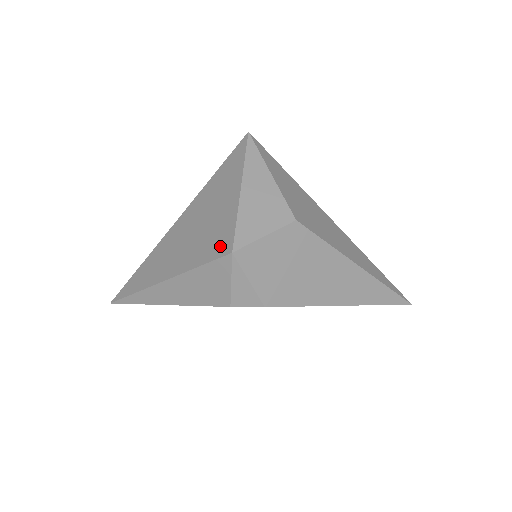
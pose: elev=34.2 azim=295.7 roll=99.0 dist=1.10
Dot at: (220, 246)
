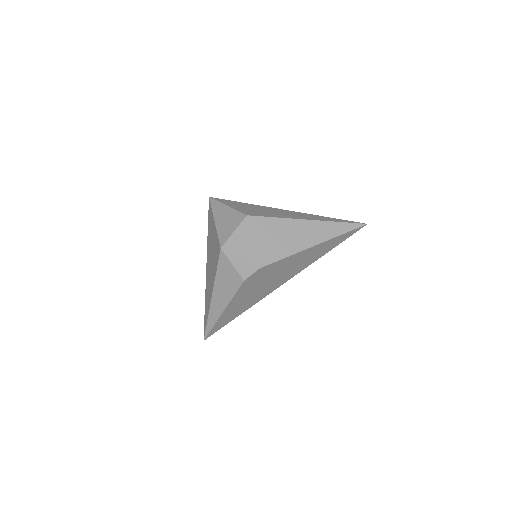
Dot at: (217, 252)
